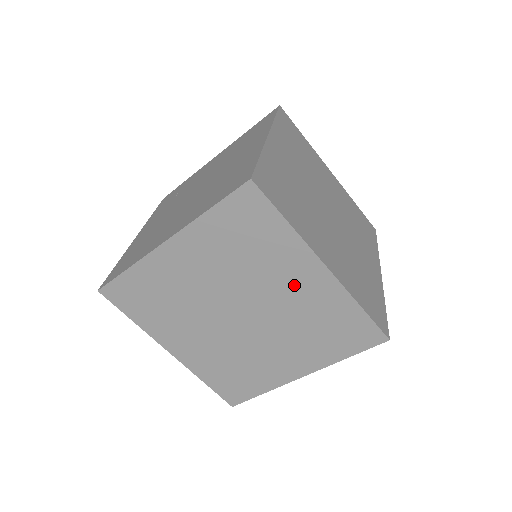
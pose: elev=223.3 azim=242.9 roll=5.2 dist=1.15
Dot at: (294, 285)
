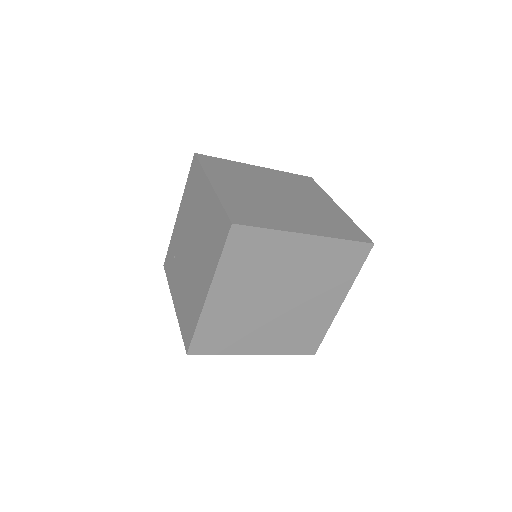
Dot at: (298, 259)
